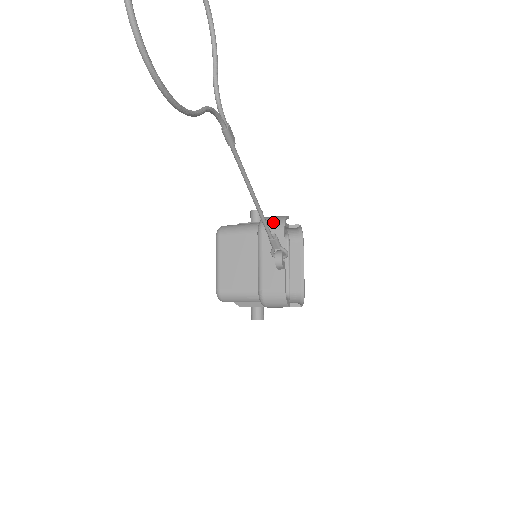
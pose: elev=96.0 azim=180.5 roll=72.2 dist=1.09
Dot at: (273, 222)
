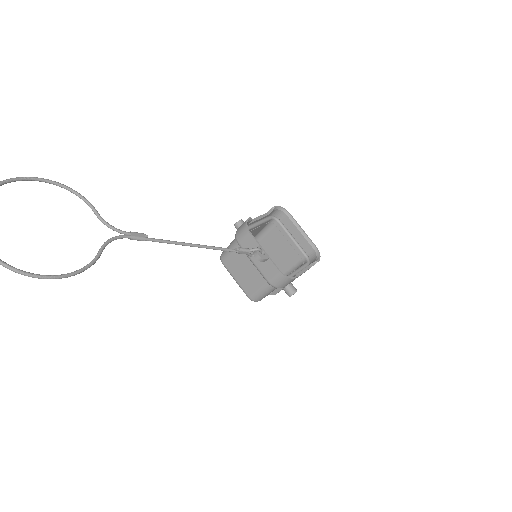
Dot at: (241, 232)
